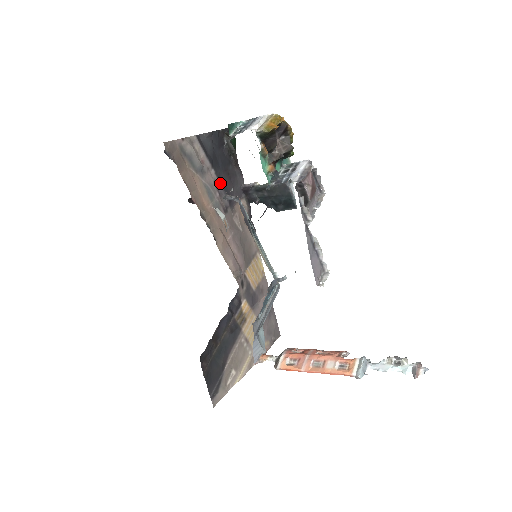
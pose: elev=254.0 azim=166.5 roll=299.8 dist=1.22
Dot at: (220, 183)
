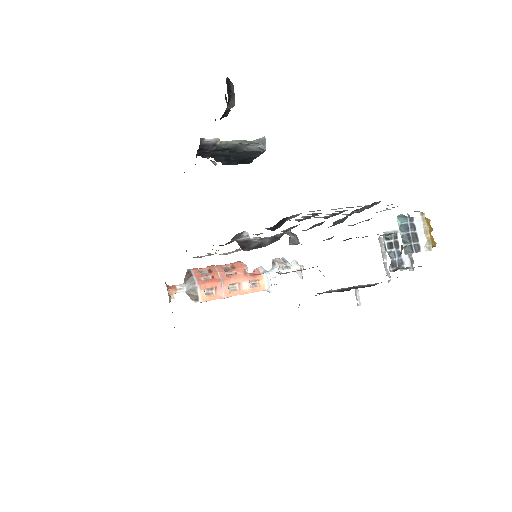
Dot at: occluded
